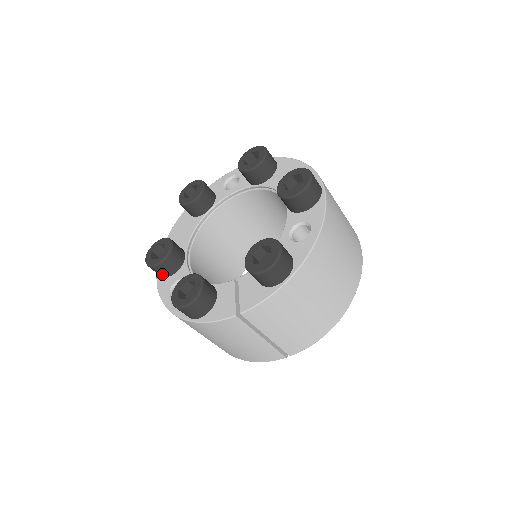
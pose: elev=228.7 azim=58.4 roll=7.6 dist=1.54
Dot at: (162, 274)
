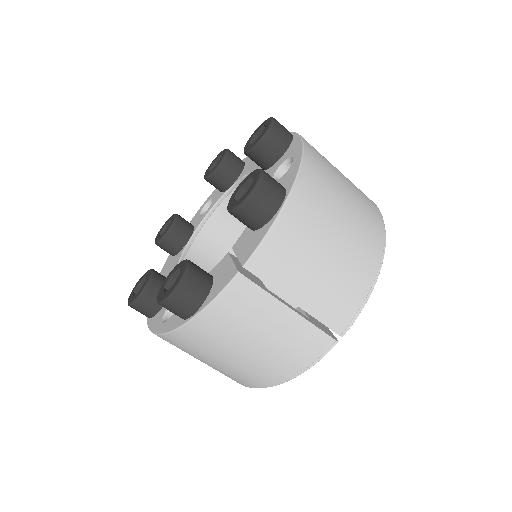
Dot at: (150, 310)
